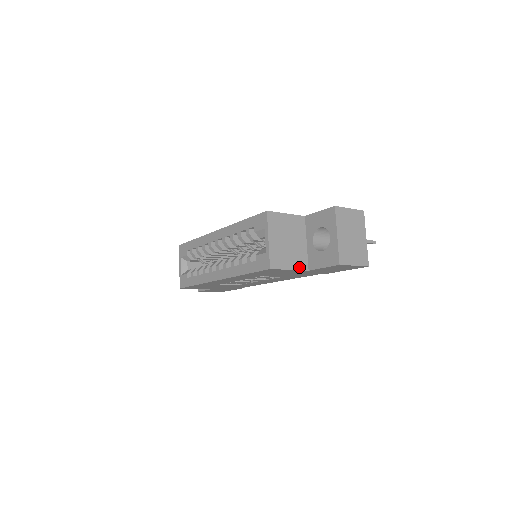
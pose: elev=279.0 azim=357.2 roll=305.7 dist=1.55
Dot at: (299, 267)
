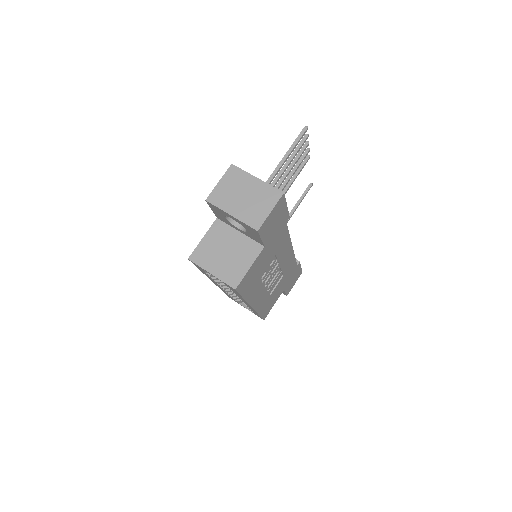
Dot at: (254, 256)
